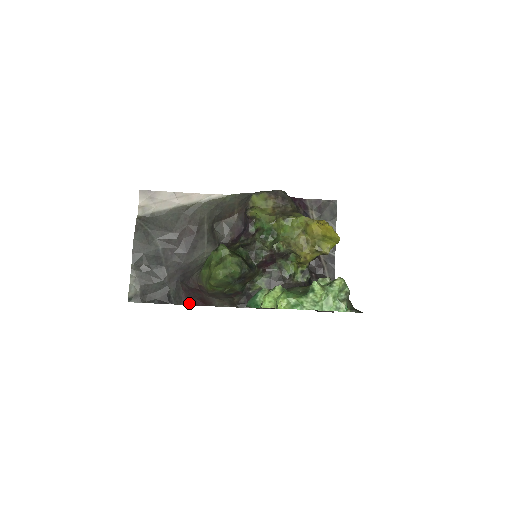
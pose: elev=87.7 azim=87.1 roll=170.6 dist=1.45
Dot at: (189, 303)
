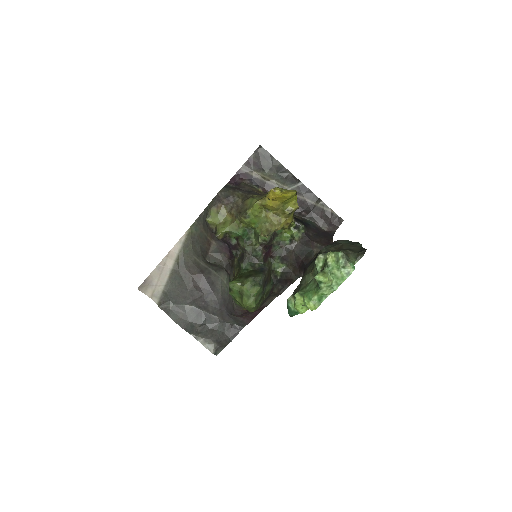
Dot at: (251, 319)
